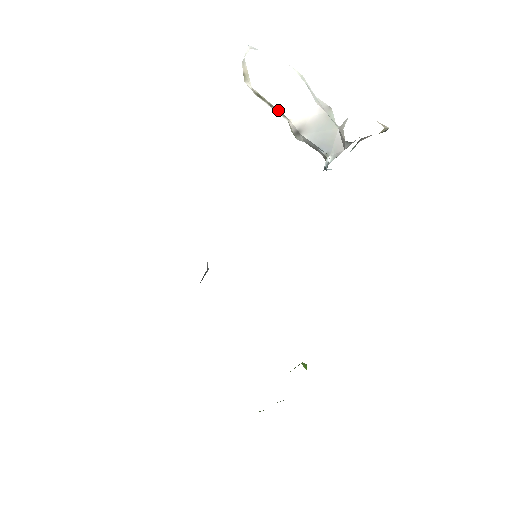
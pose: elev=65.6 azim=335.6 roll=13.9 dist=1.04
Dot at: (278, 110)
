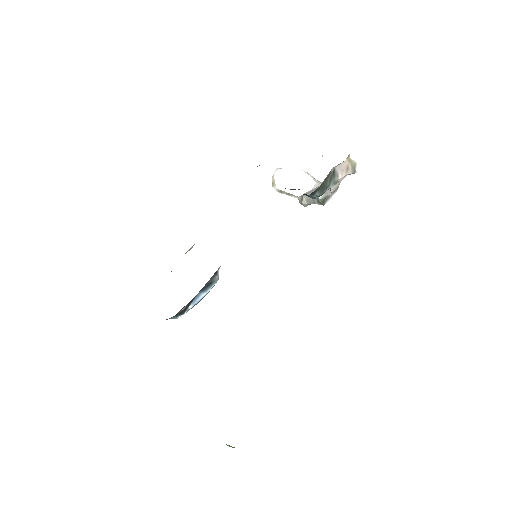
Dot at: (292, 194)
